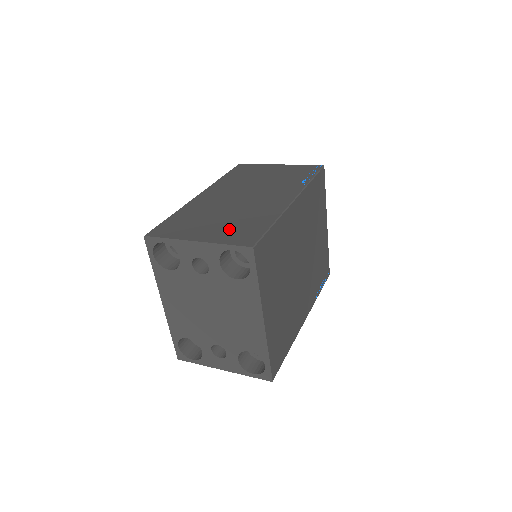
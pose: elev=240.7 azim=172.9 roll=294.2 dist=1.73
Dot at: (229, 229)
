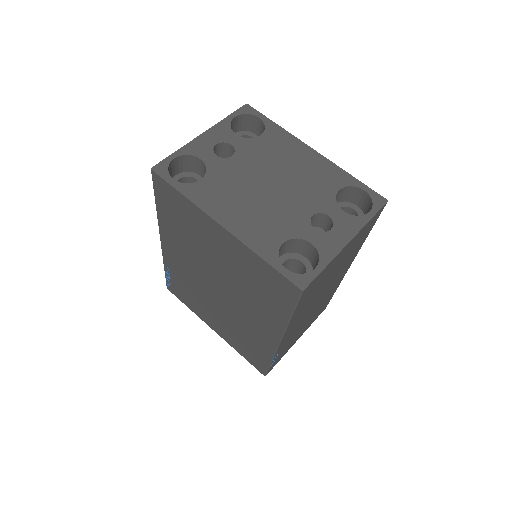
Dot at: occluded
